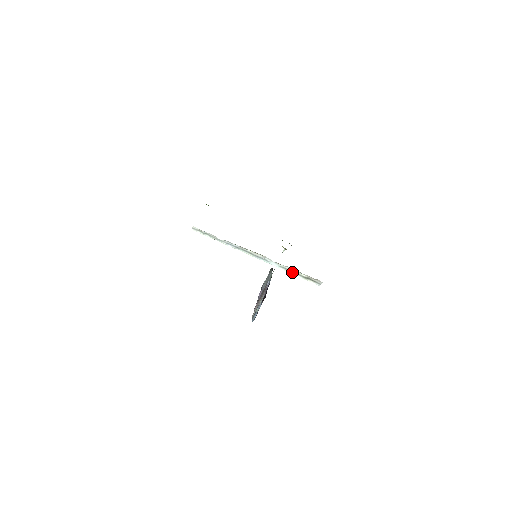
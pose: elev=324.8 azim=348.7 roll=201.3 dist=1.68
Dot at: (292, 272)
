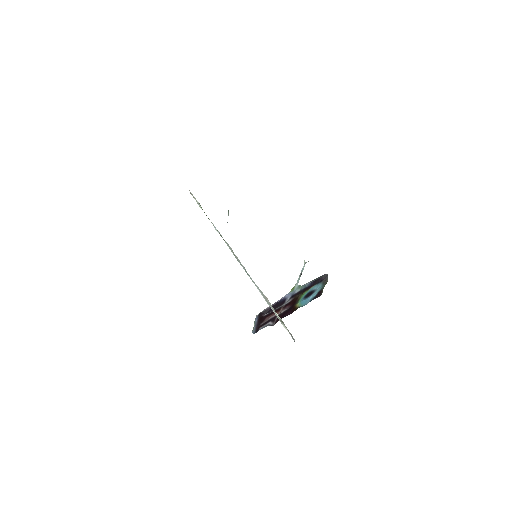
Dot at: (268, 302)
